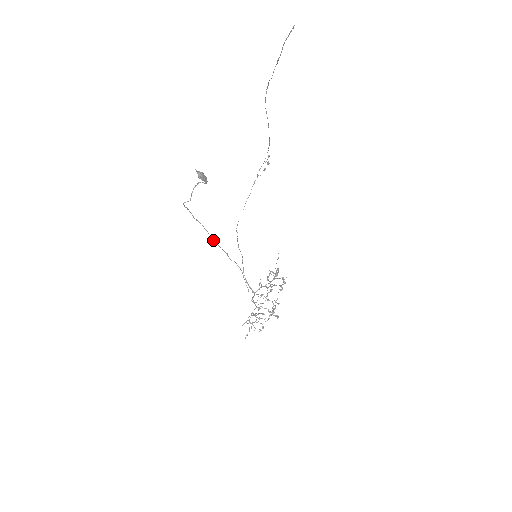
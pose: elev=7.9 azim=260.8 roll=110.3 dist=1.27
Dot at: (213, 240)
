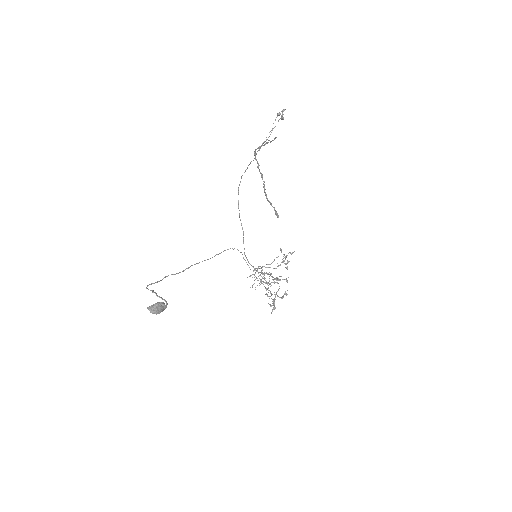
Dot at: (198, 263)
